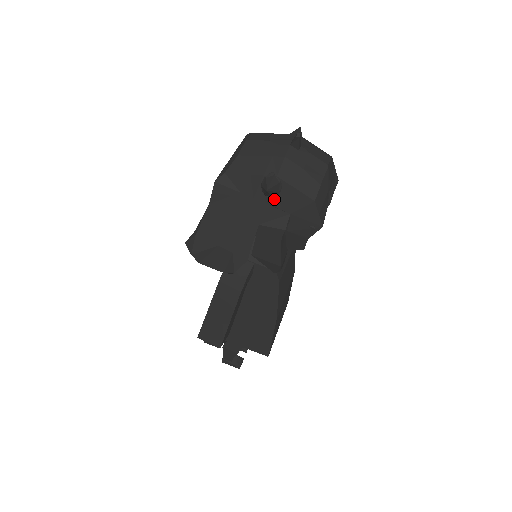
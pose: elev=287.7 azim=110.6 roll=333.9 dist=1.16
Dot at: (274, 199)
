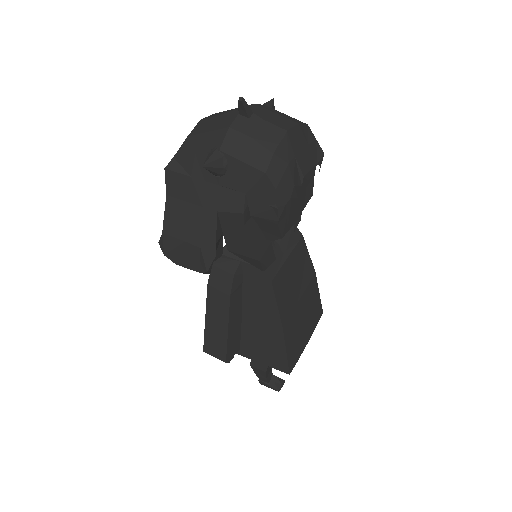
Dot at: (224, 178)
